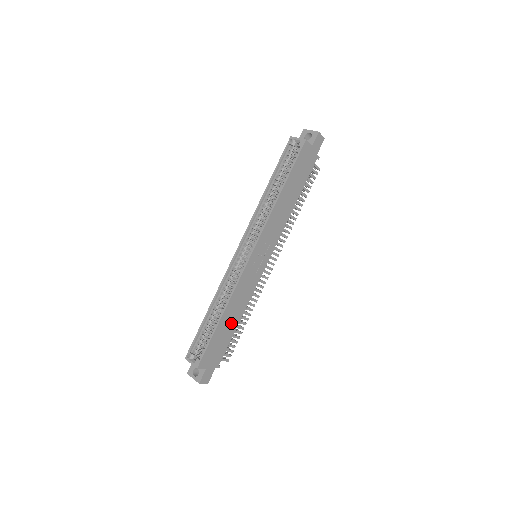
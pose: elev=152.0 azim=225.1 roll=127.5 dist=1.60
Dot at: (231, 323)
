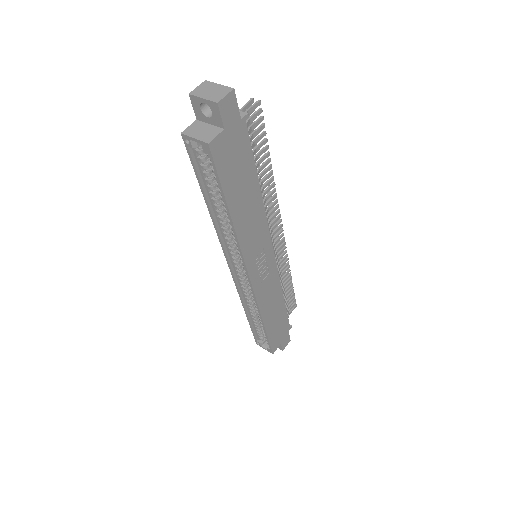
Dot at: (277, 312)
